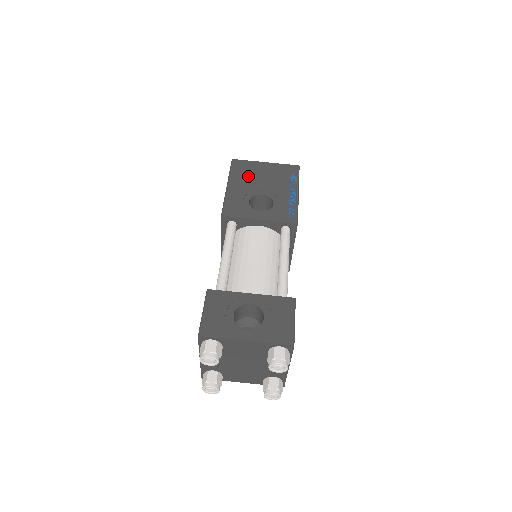
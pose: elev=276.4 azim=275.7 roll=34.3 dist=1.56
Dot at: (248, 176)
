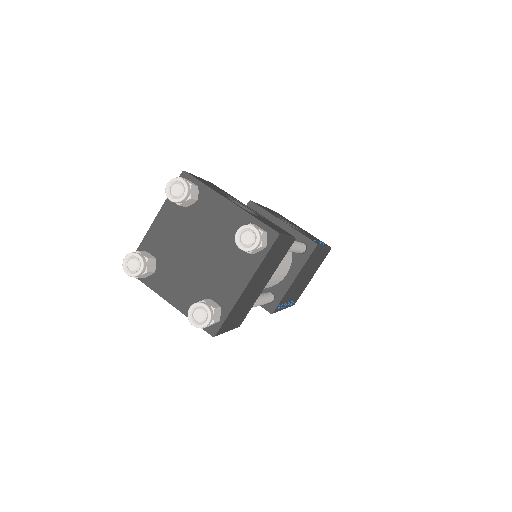
Dot at: (284, 218)
